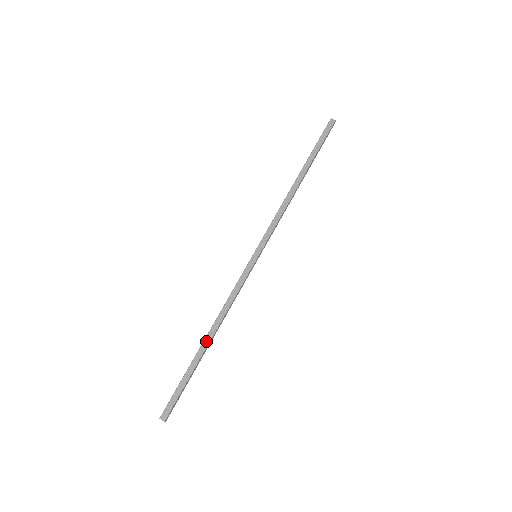
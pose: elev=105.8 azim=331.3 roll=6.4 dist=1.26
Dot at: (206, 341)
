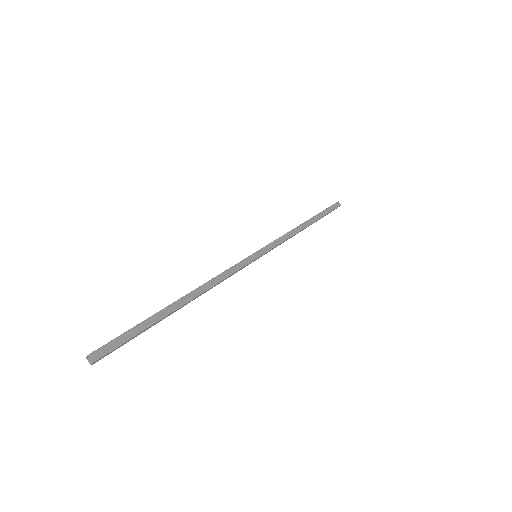
Dot at: (183, 300)
